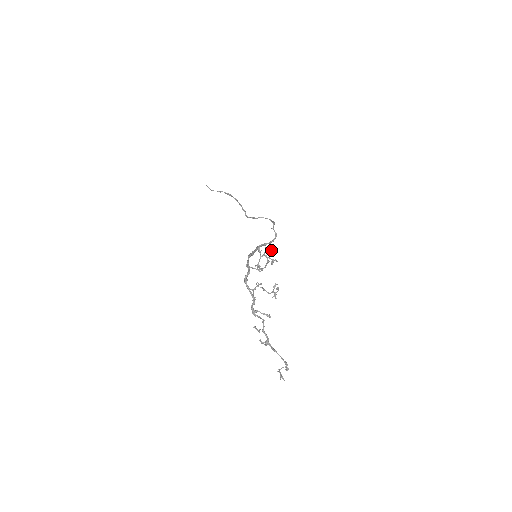
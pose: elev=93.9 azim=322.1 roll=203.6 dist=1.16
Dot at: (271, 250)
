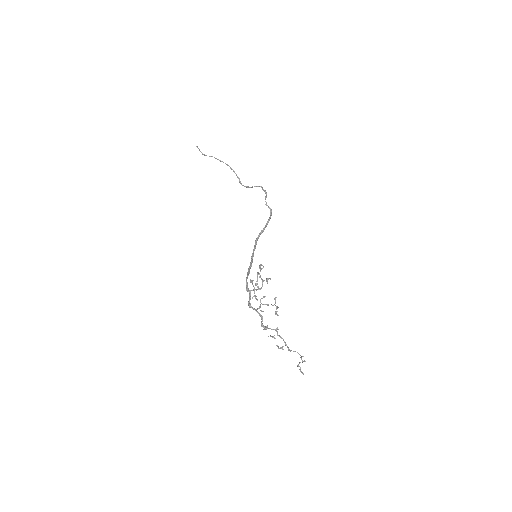
Dot at: occluded
